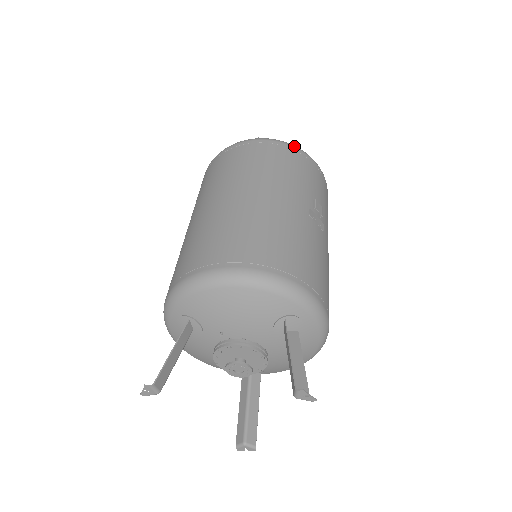
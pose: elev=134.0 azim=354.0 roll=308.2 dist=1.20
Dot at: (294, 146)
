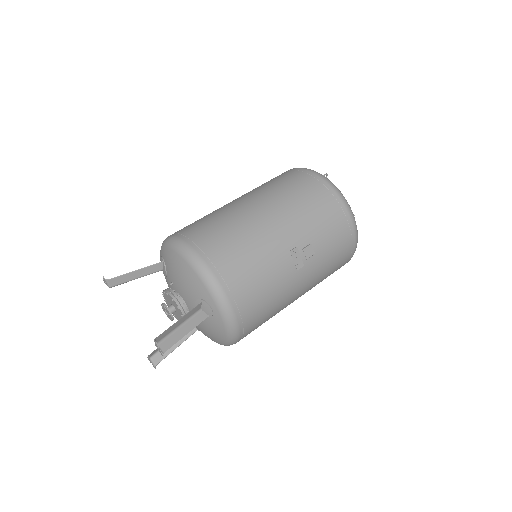
Dot at: (340, 196)
